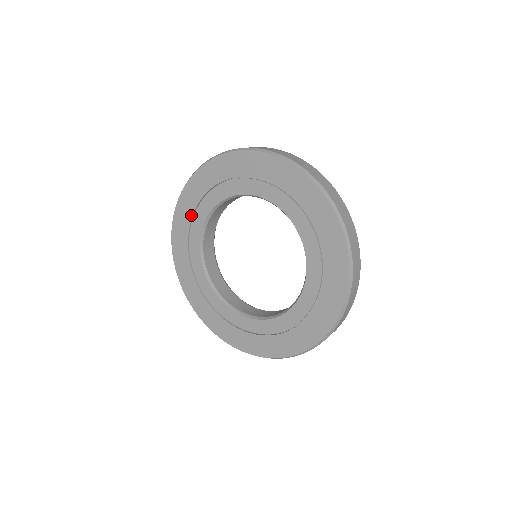
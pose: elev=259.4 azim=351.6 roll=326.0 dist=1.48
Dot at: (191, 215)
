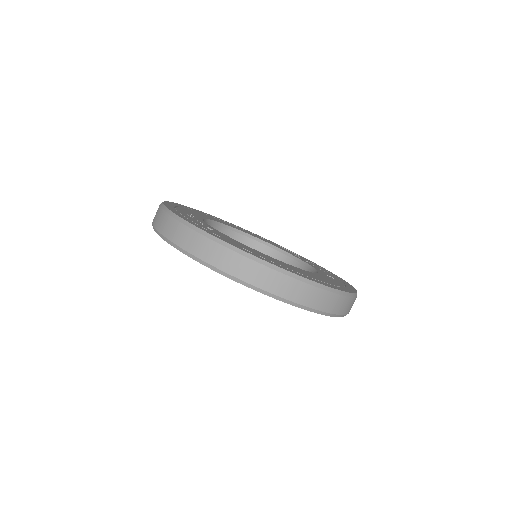
Dot at: occluded
